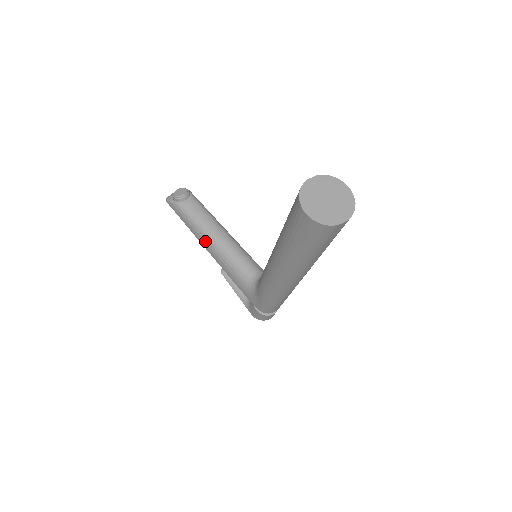
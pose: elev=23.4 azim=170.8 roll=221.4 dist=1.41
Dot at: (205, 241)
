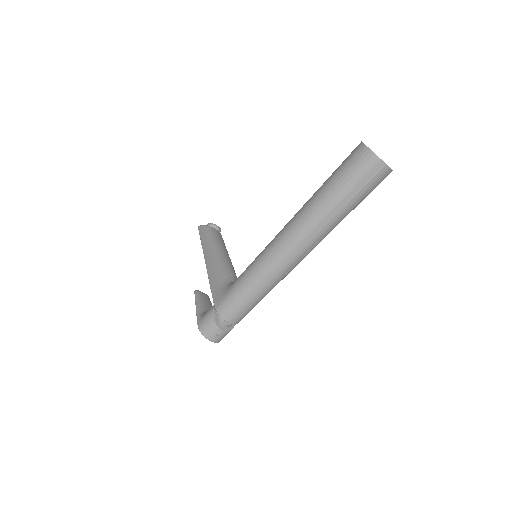
Dot at: (211, 251)
